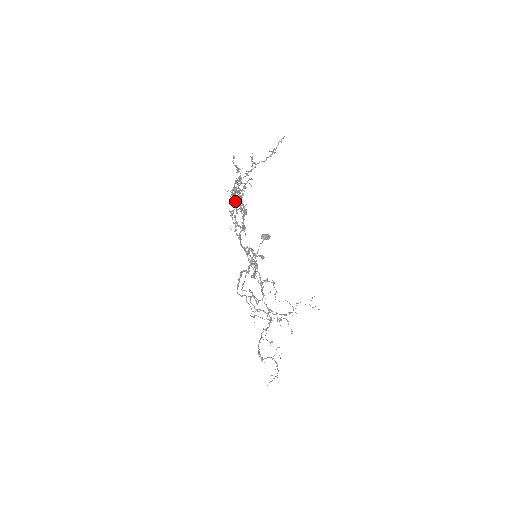
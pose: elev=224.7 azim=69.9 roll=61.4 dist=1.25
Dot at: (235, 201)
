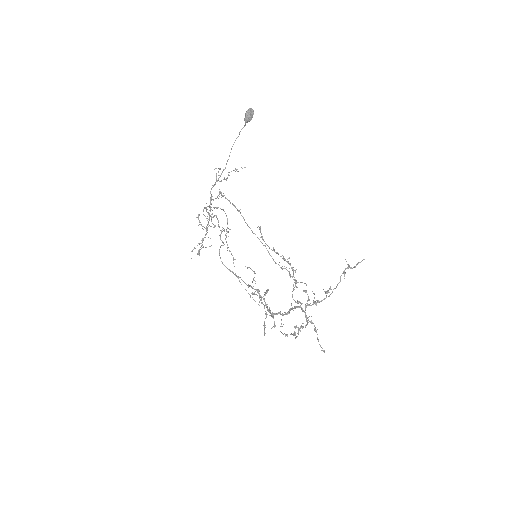
Dot at: (296, 337)
